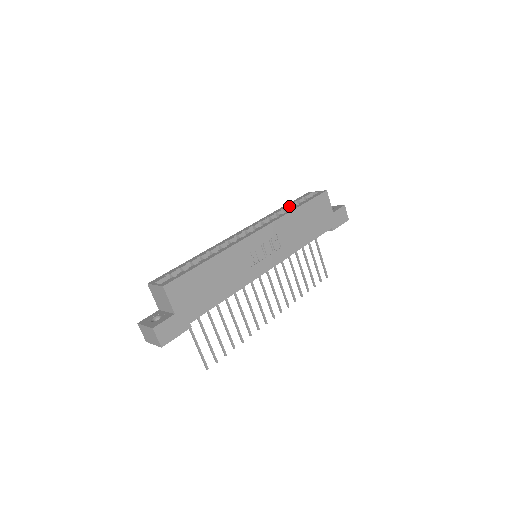
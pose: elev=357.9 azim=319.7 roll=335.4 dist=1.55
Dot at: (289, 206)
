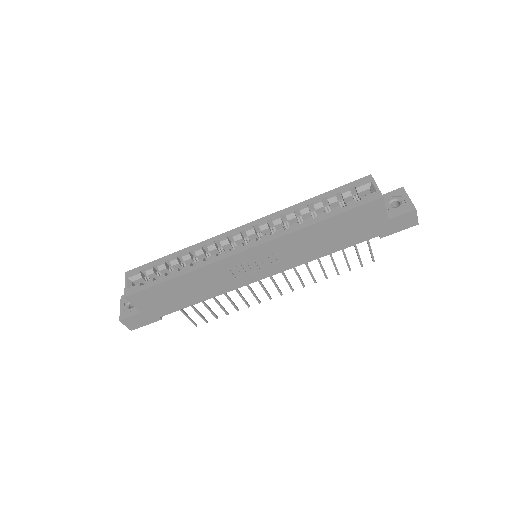
Dot at: (322, 202)
